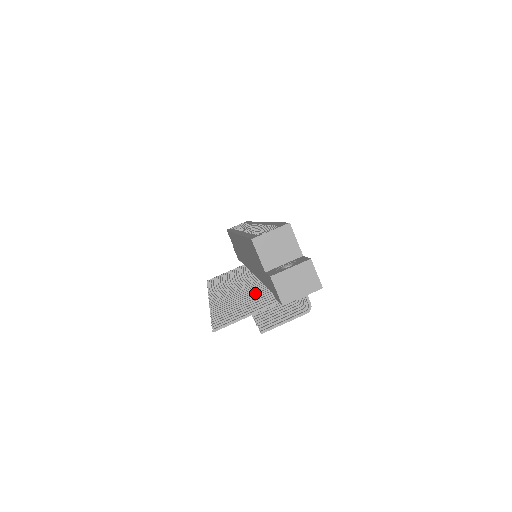
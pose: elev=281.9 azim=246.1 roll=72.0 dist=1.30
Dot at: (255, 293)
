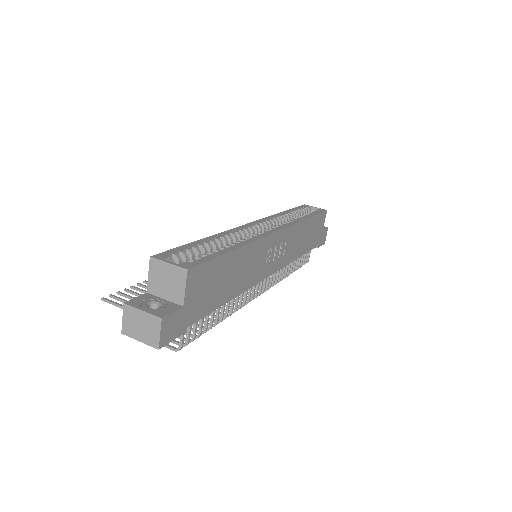
Dot at: occluded
